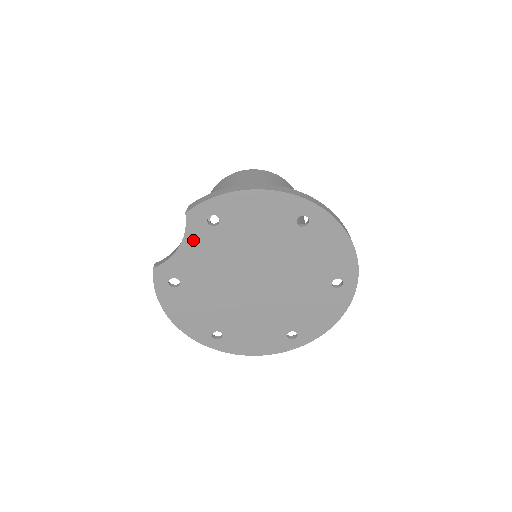
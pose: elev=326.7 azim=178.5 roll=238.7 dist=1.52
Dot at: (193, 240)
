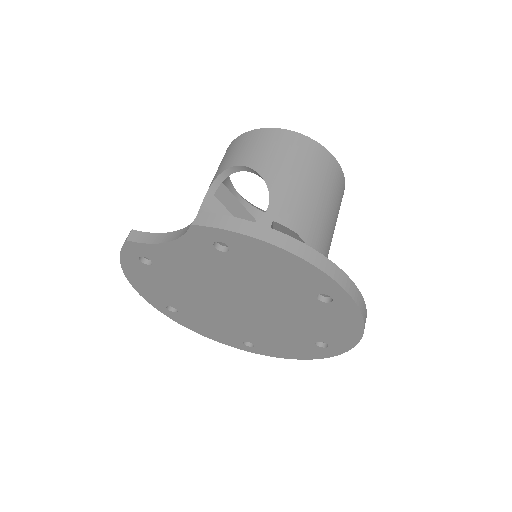
Dot at: (187, 246)
